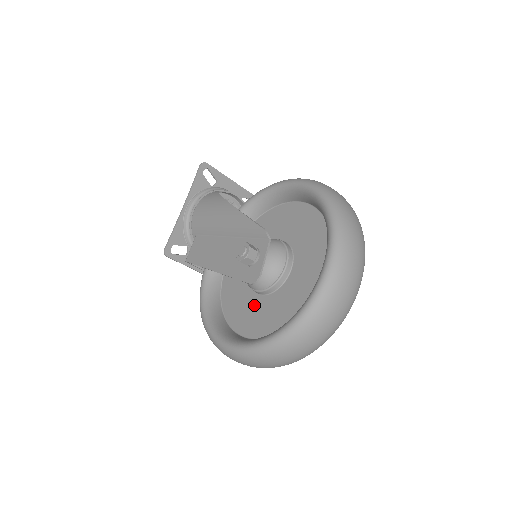
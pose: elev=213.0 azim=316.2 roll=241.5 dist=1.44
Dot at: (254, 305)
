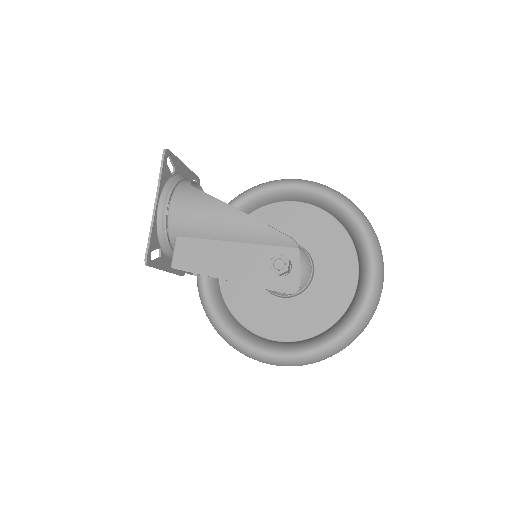
Dot at: (278, 309)
